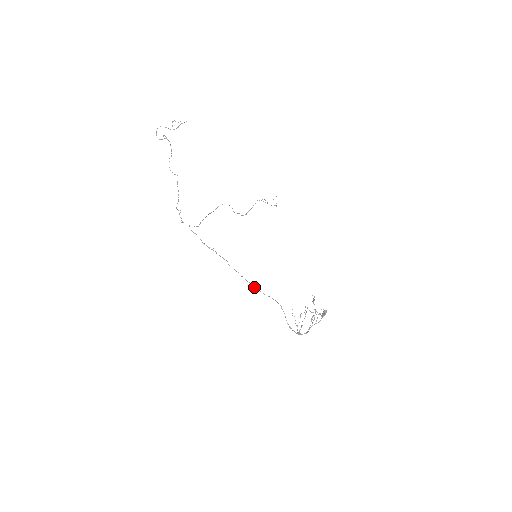
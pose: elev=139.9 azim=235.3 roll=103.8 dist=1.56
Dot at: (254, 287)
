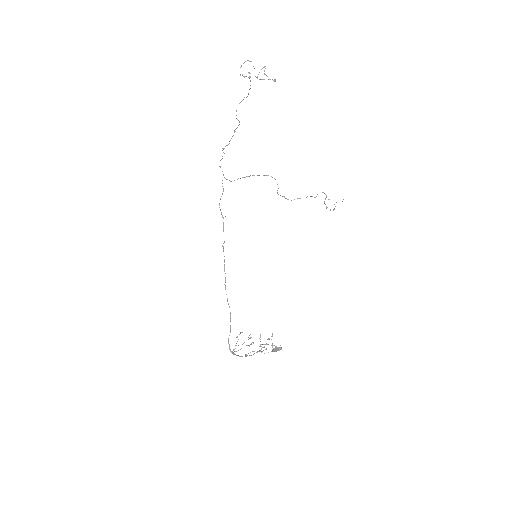
Dot at: (225, 286)
